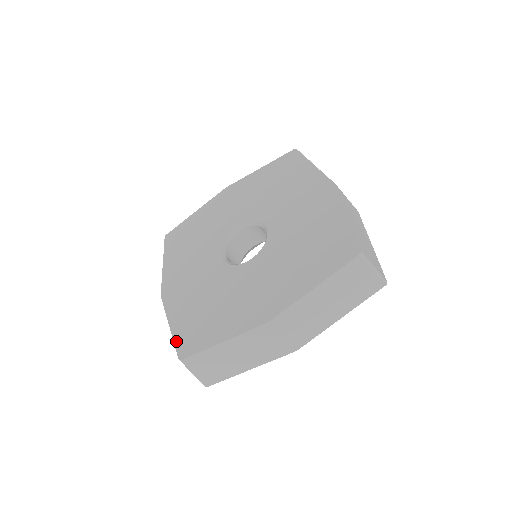
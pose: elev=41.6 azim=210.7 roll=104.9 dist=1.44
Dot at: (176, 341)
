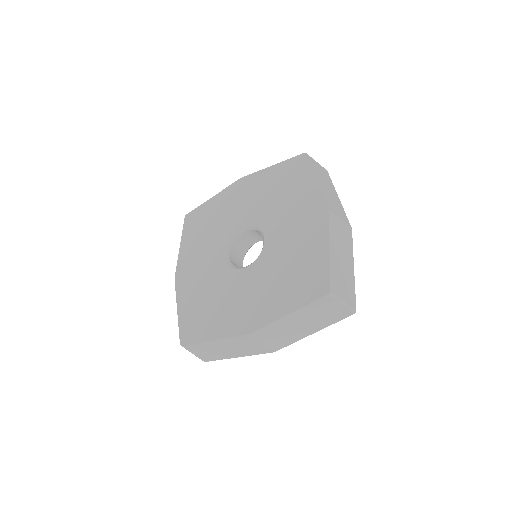
Dot at: (180, 327)
